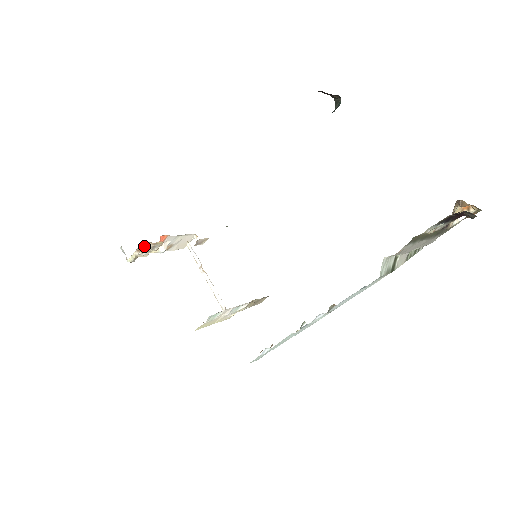
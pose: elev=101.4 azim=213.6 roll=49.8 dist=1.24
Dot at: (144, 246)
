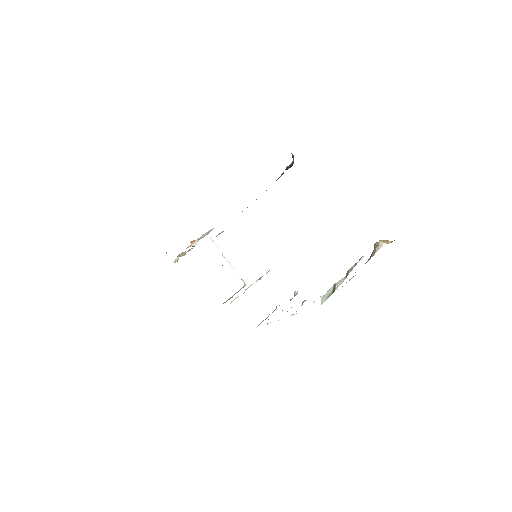
Dot at: (181, 254)
